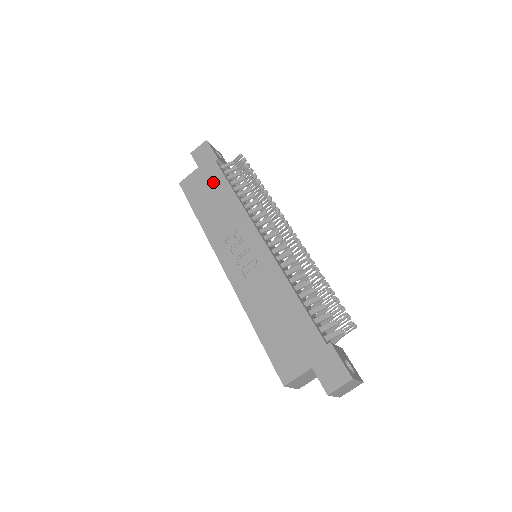
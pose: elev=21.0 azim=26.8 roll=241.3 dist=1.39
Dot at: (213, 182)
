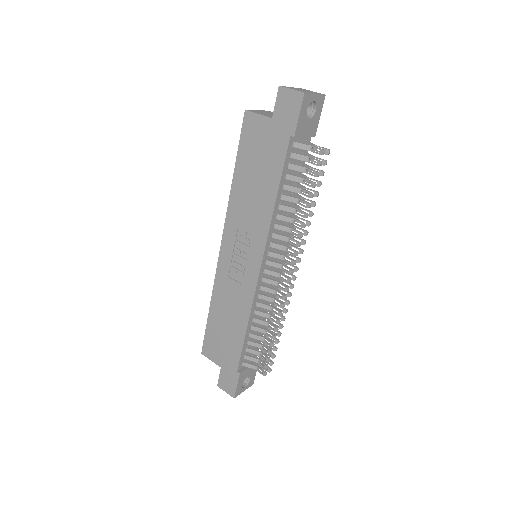
Dot at: (270, 159)
